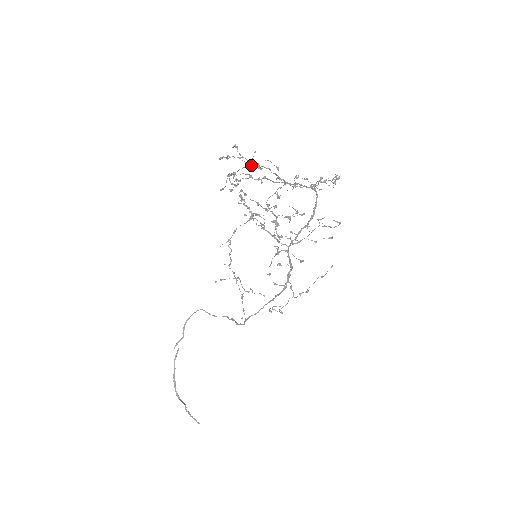
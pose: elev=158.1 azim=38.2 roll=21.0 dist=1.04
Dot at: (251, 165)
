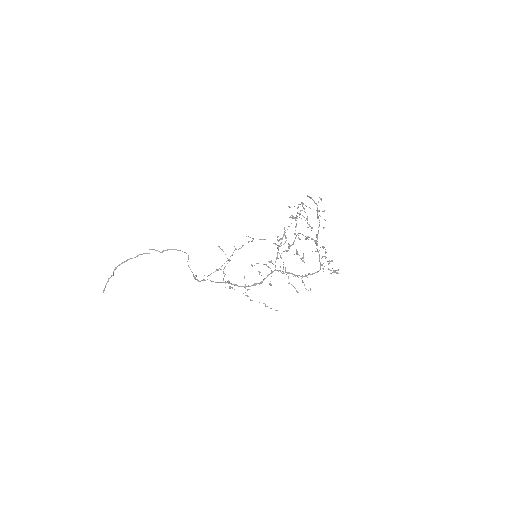
Dot at: occluded
